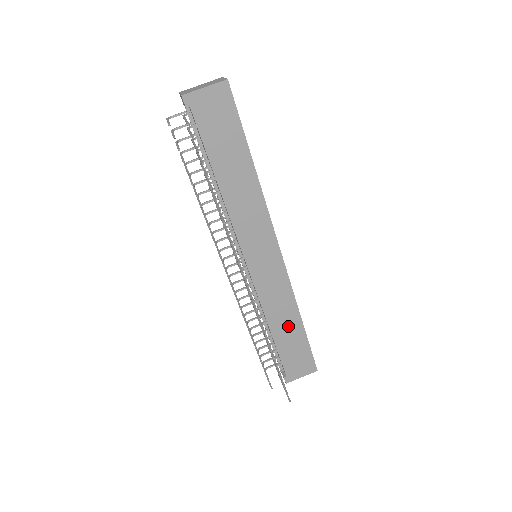
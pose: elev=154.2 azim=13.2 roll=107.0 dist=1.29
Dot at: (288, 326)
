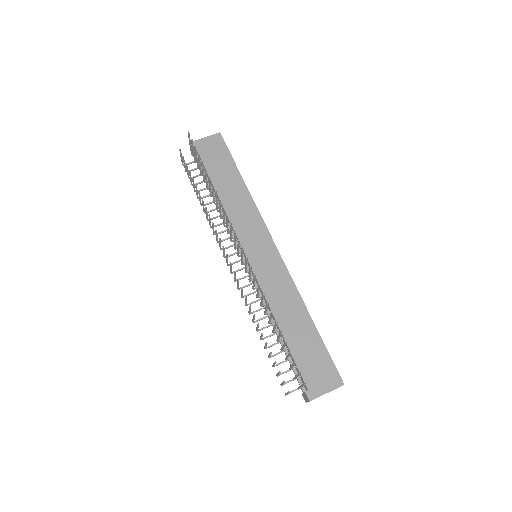
Dot at: (297, 323)
